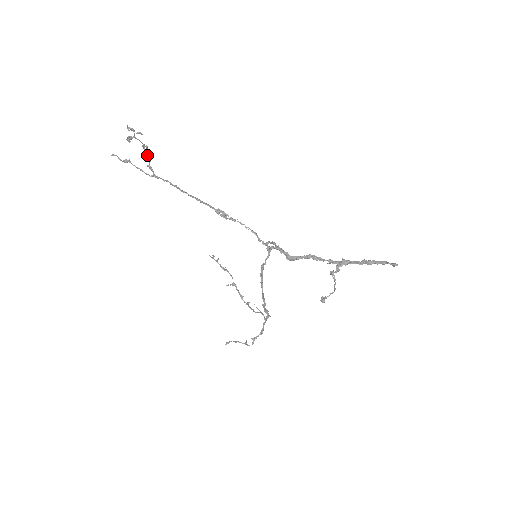
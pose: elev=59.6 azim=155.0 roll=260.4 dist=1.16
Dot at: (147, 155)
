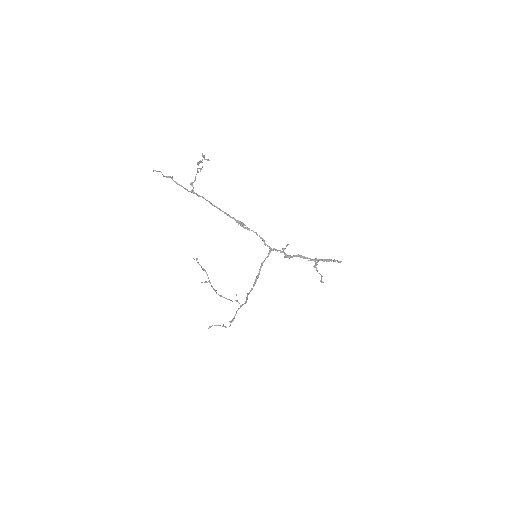
Dot at: occluded
